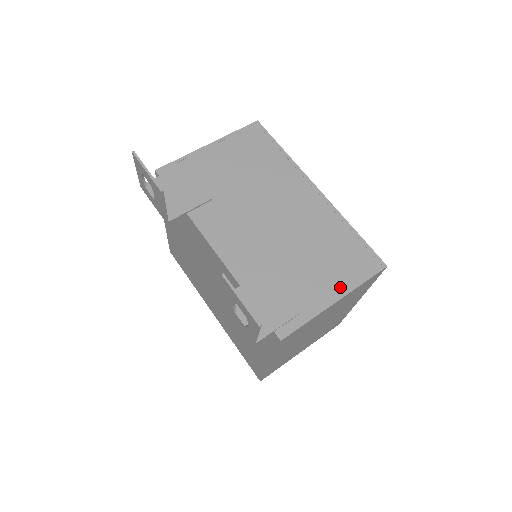
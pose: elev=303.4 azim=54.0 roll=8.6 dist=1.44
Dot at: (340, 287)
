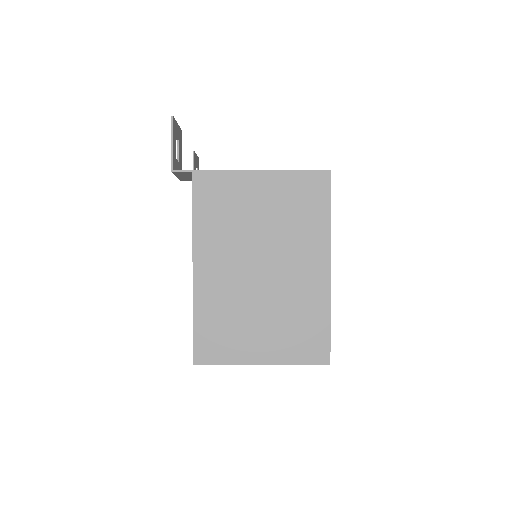
Dot at: occluded
